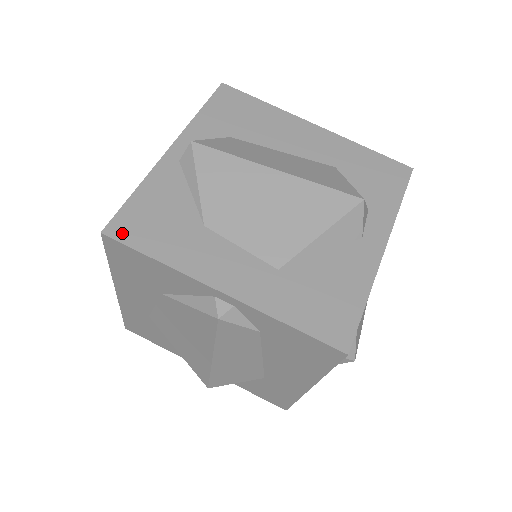
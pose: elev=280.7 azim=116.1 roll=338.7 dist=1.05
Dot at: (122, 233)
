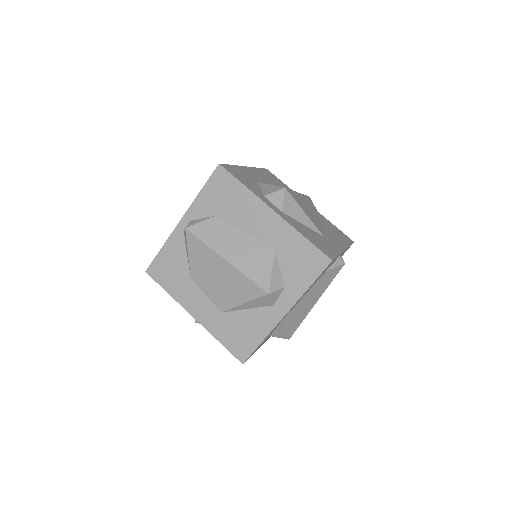
Dot at: (154, 274)
